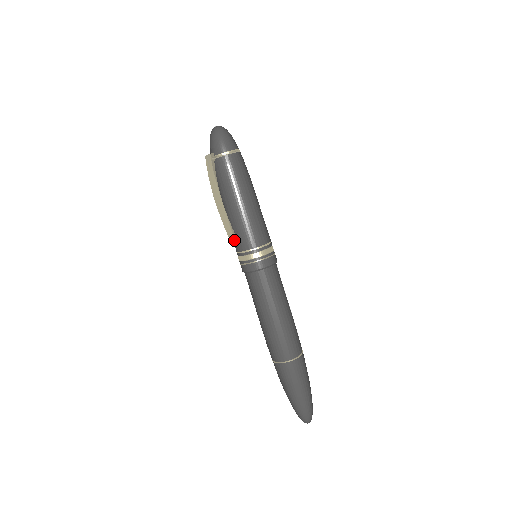
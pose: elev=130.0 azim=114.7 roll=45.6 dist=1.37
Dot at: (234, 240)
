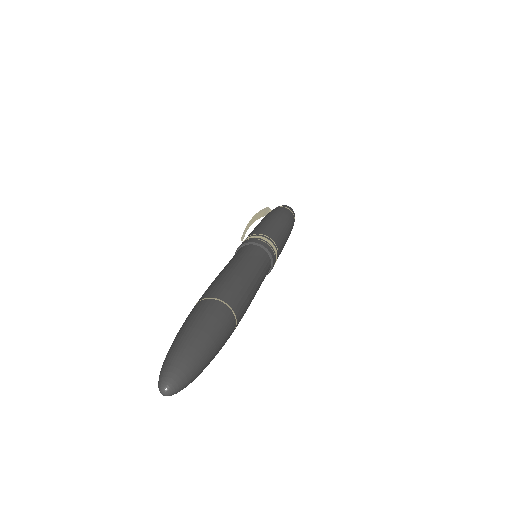
Dot at: (243, 234)
